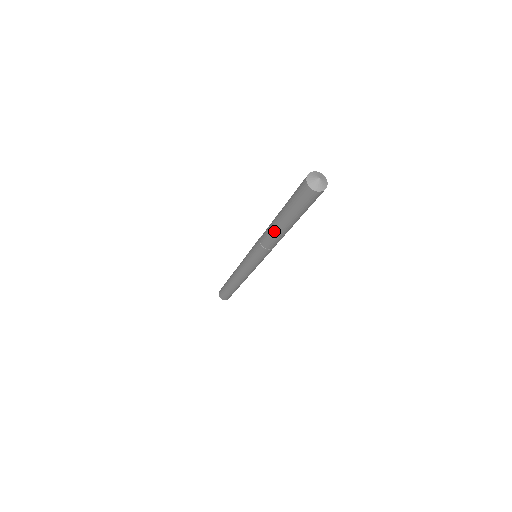
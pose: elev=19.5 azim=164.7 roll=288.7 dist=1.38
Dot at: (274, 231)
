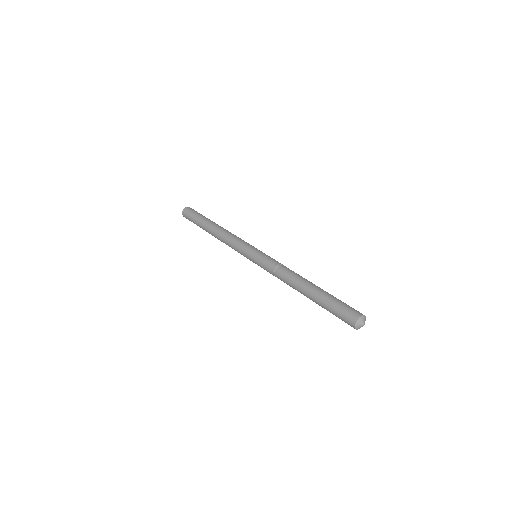
Dot at: occluded
